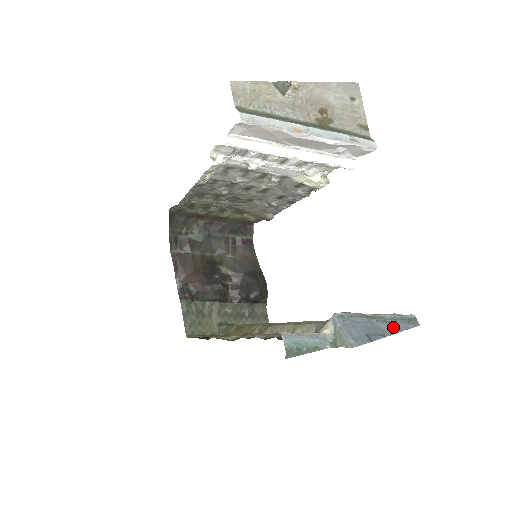
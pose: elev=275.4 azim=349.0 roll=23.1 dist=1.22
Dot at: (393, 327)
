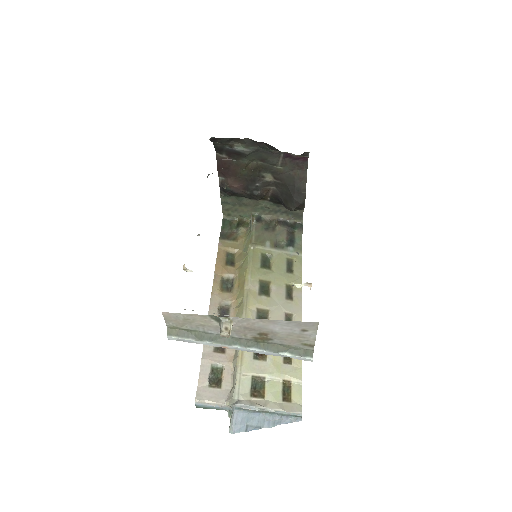
Dot at: (274, 422)
